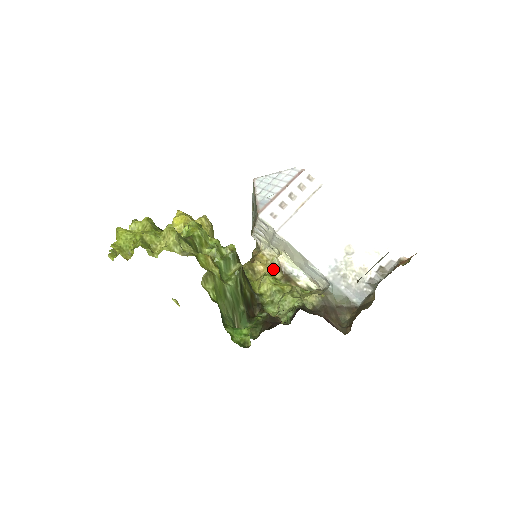
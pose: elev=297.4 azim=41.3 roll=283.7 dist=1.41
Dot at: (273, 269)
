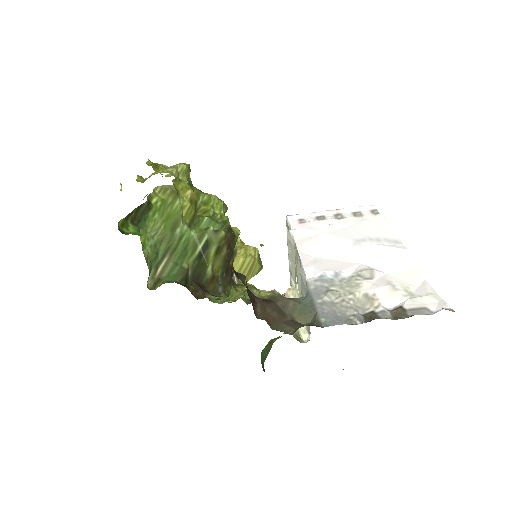
Dot at: occluded
